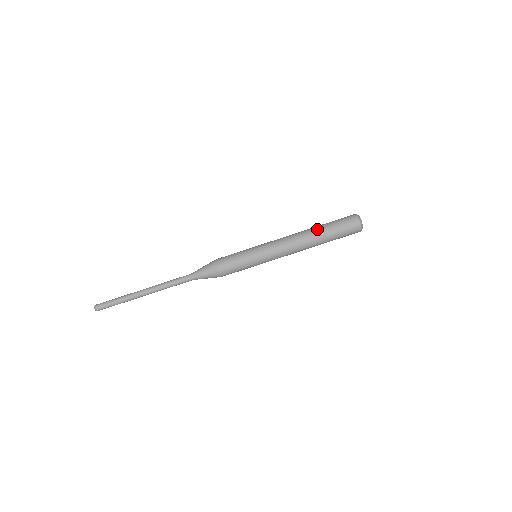
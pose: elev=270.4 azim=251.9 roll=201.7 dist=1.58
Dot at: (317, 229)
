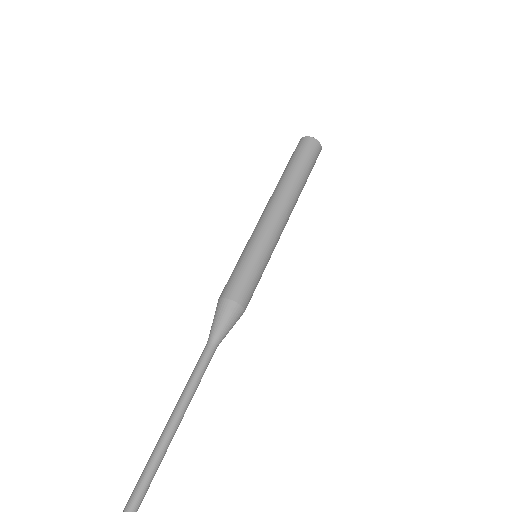
Dot at: occluded
